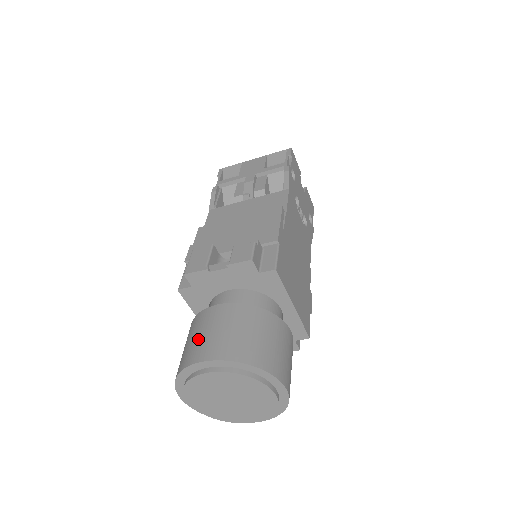
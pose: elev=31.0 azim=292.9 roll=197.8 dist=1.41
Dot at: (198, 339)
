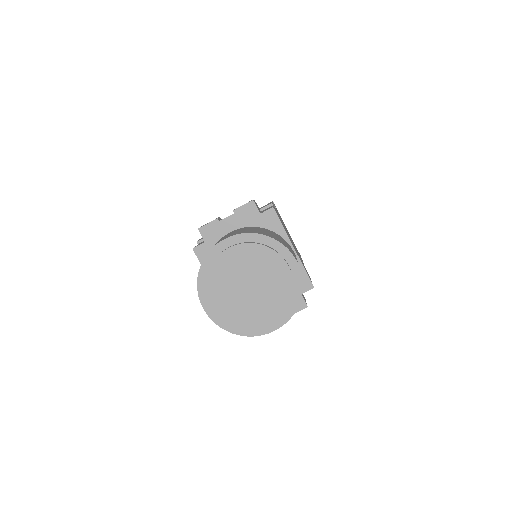
Dot at: occluded
